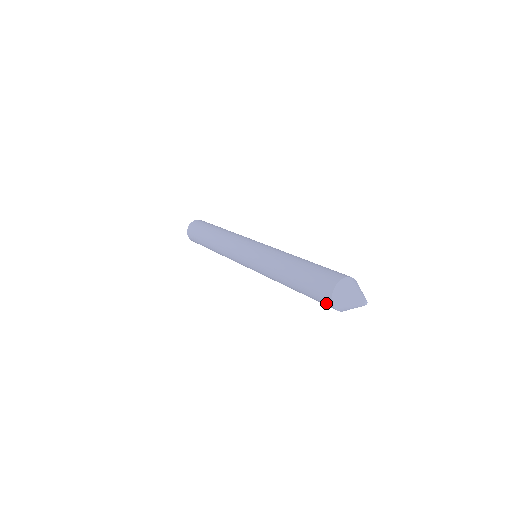
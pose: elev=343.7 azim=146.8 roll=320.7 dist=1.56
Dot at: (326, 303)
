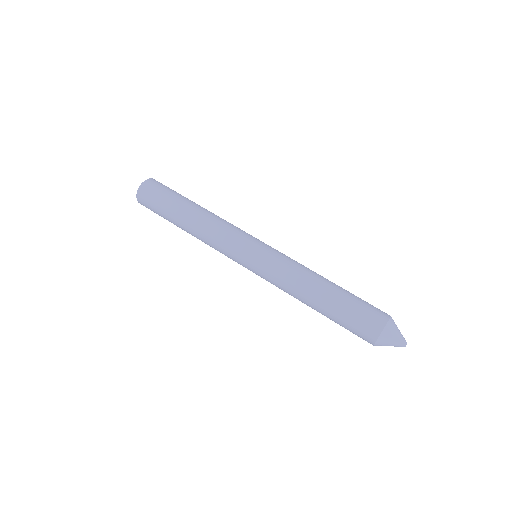
Dot at: occluded
